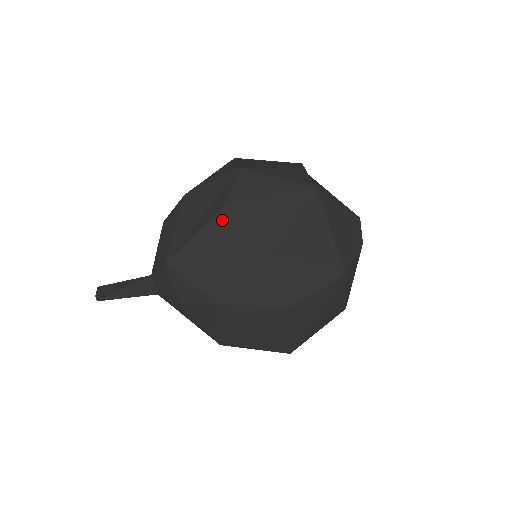
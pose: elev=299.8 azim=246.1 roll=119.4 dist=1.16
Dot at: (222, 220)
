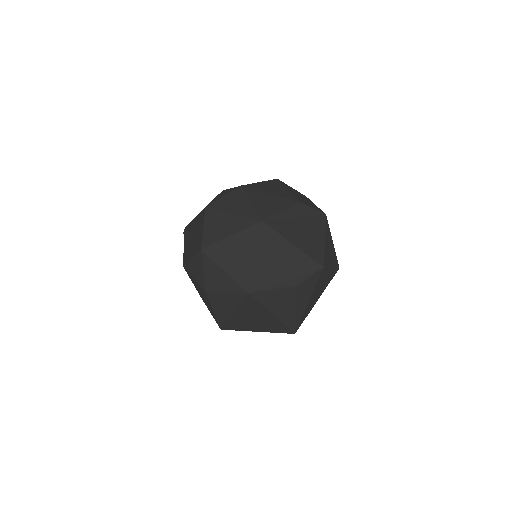
Dot at: (202, 215)
